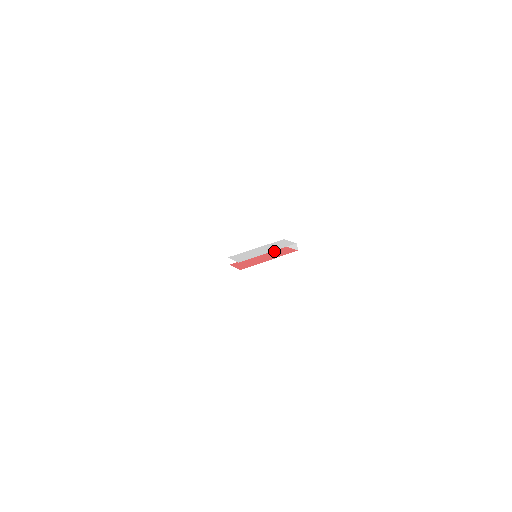
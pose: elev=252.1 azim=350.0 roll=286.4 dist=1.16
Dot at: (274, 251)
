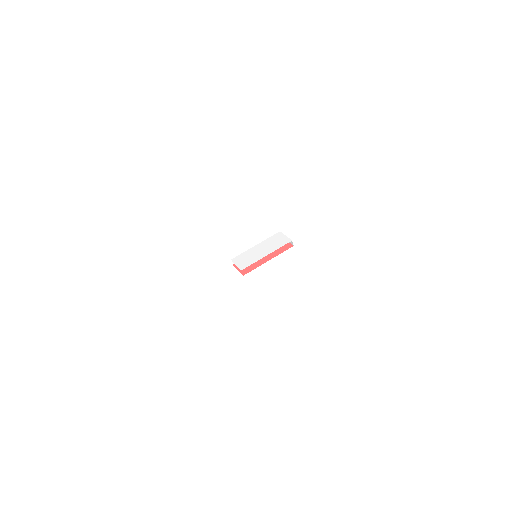
Dot at: occluded
